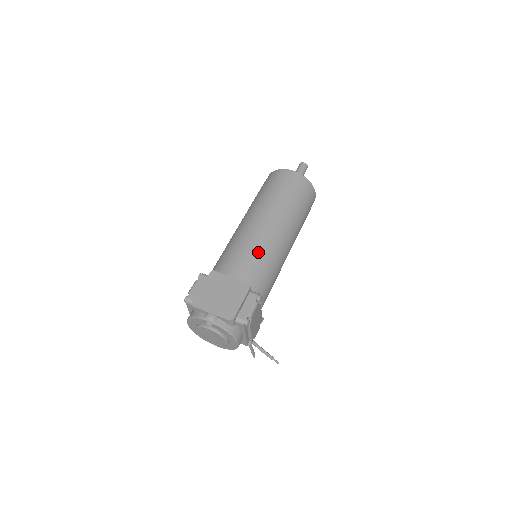
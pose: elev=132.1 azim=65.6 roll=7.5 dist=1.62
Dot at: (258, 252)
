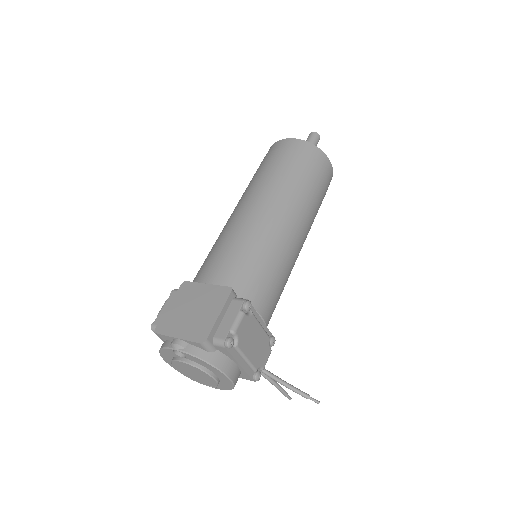
Dot at: (244, 245)
